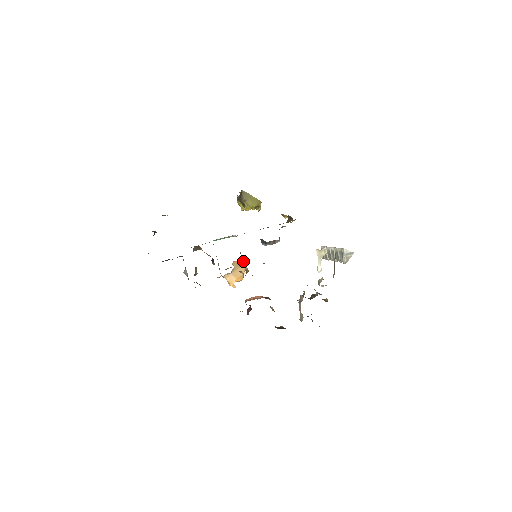
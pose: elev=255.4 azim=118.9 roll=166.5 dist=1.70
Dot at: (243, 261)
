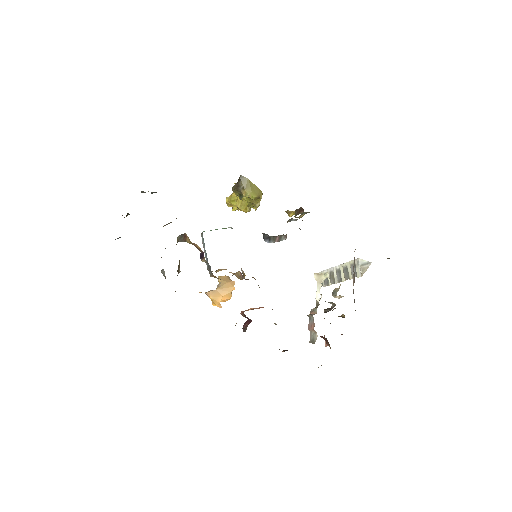
Dot at: occluded
